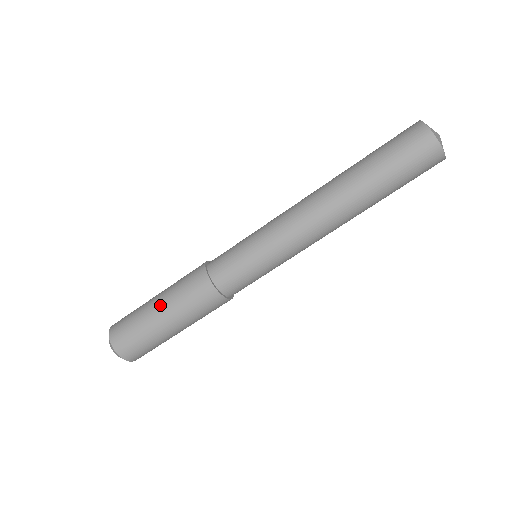
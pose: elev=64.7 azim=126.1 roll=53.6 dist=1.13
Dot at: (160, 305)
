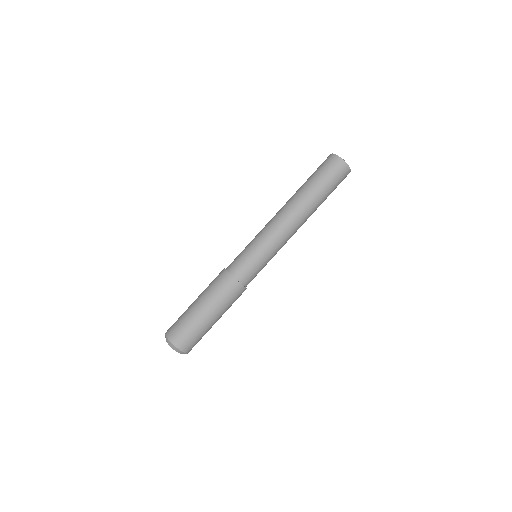
Dot at: (197, 298)
